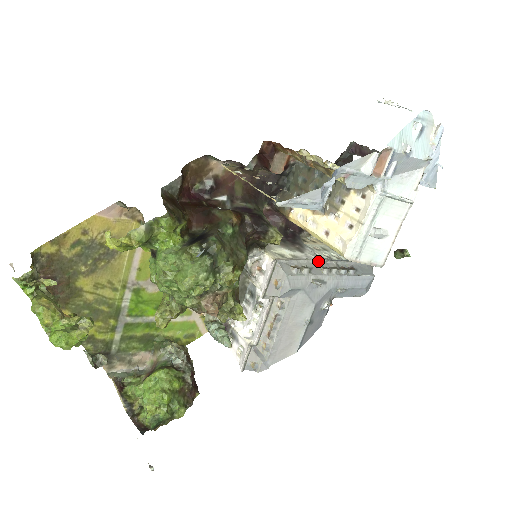
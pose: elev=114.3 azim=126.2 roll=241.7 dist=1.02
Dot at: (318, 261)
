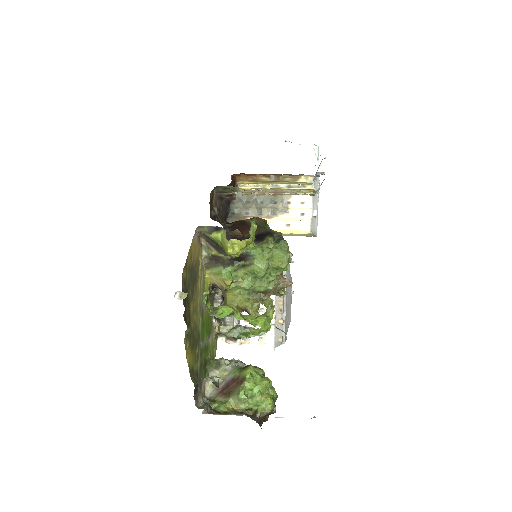
Dot at: occluded
